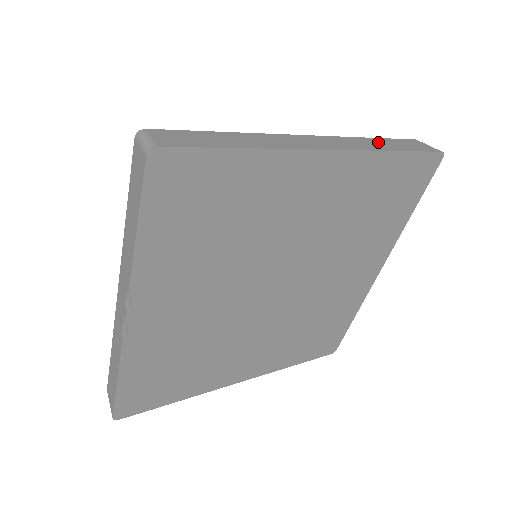
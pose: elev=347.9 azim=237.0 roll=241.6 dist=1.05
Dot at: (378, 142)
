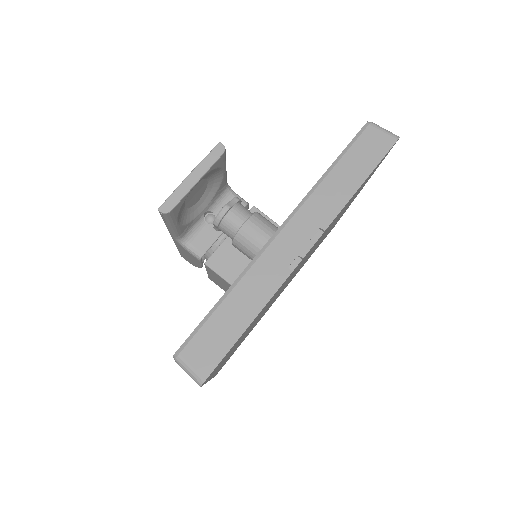
Dot at: occluded
